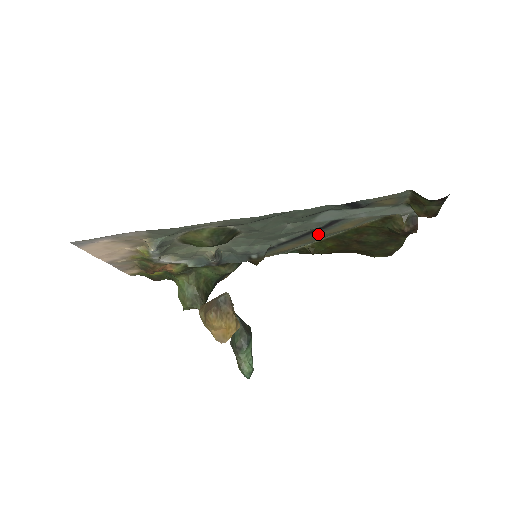
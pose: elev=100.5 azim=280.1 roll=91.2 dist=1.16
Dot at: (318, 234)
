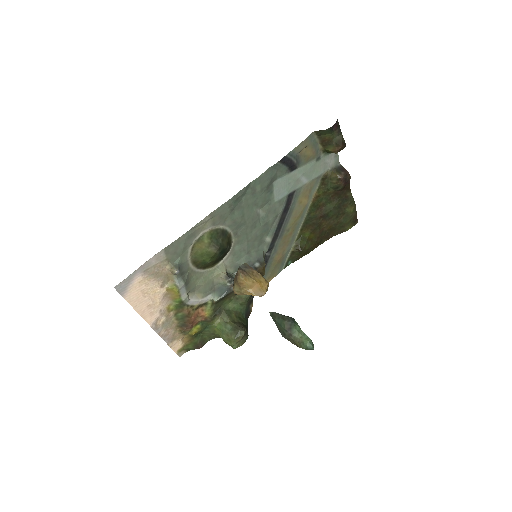
Dot at: (290, 221)
